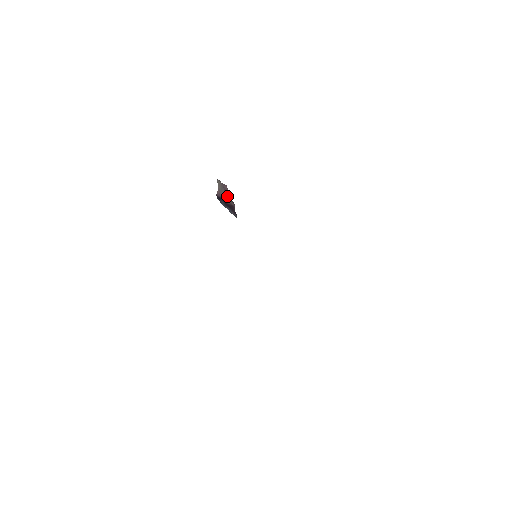
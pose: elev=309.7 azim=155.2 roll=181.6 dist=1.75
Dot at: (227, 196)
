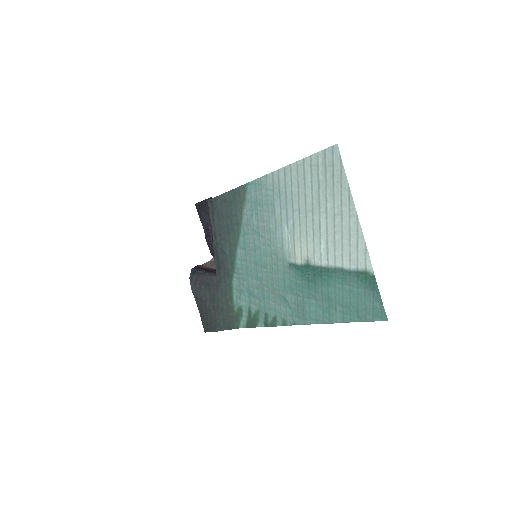
Dot at: occluded
